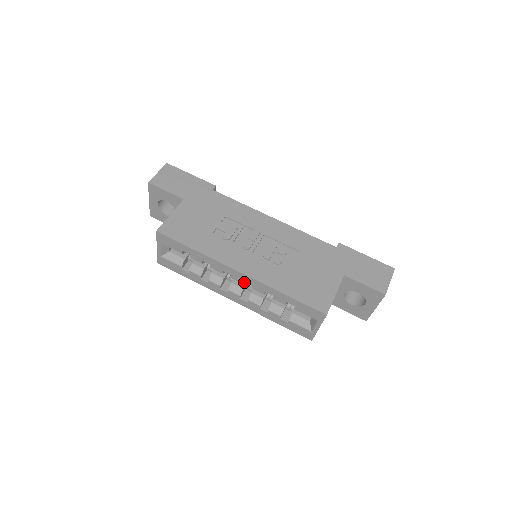
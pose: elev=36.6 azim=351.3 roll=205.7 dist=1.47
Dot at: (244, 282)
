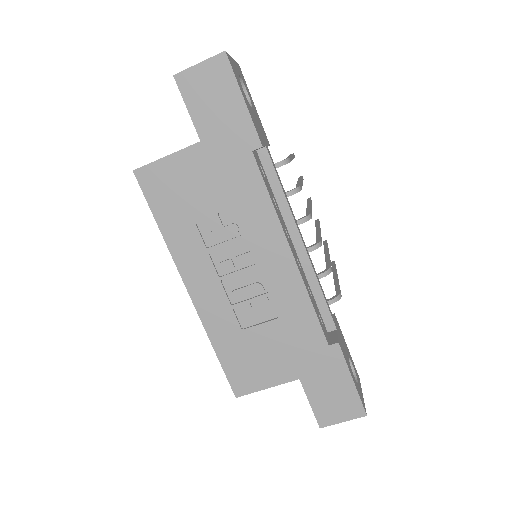
Dot at: occluded
